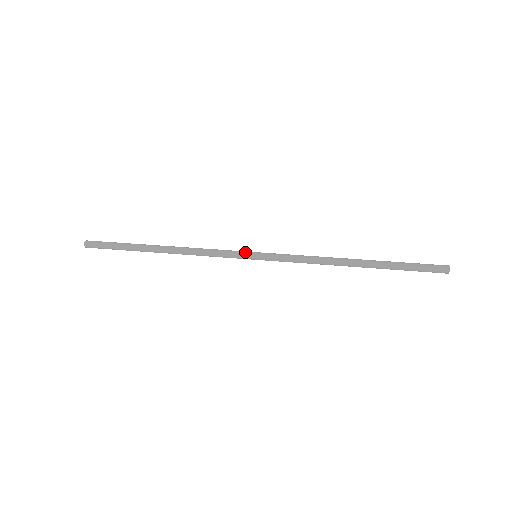
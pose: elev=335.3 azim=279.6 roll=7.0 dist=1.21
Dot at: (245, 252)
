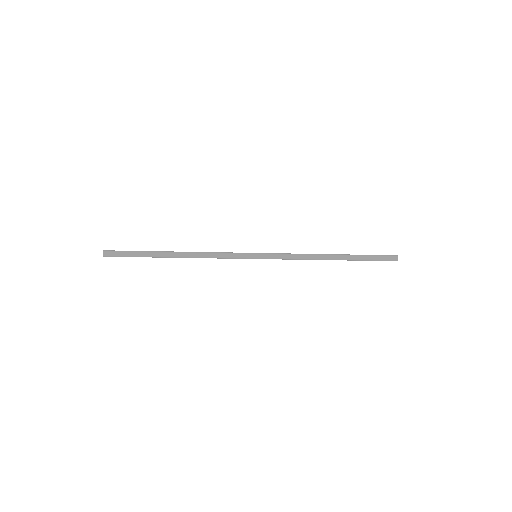
Dot at: (247, 253)
